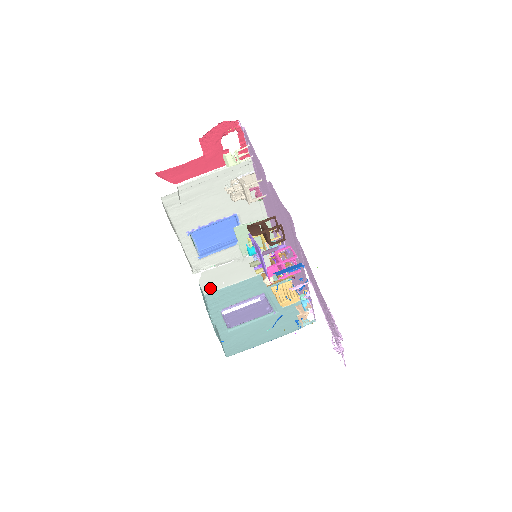
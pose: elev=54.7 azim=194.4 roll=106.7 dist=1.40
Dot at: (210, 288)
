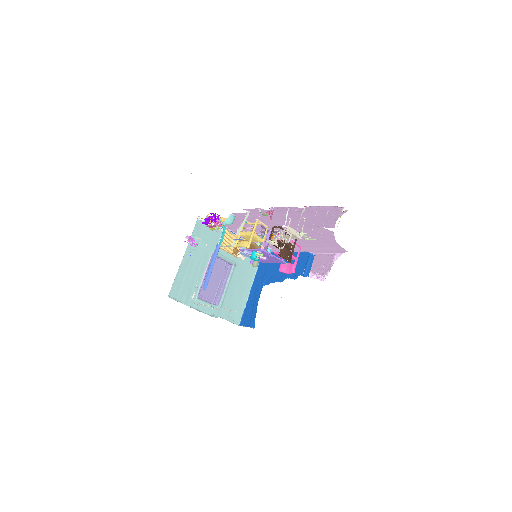
Dot at: occluded
